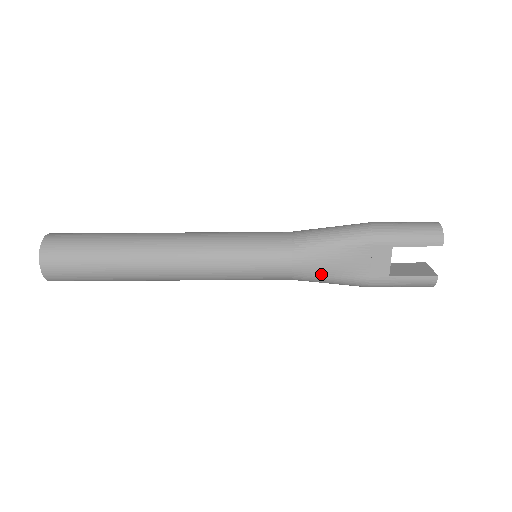
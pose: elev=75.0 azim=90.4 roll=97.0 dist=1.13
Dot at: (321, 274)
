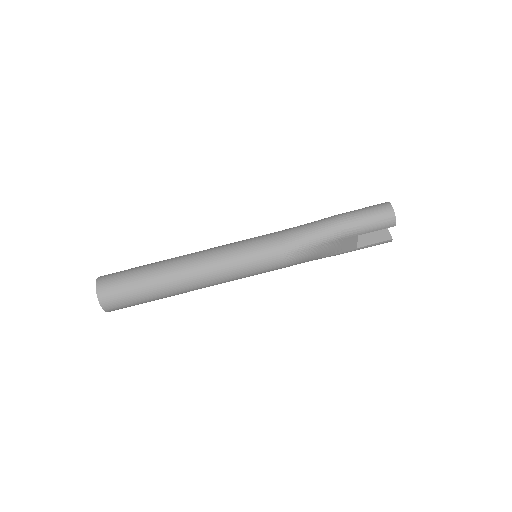
Dot at: (307, 261)
